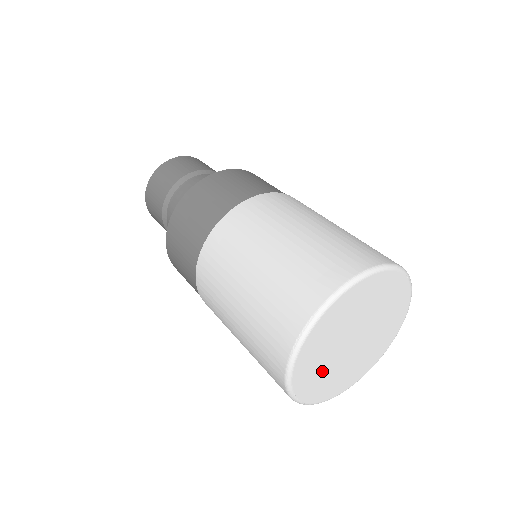
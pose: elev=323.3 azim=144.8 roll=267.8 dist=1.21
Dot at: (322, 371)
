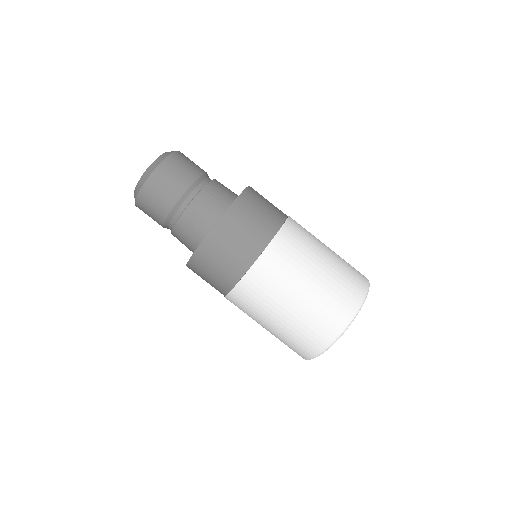
Dot at: occluded
